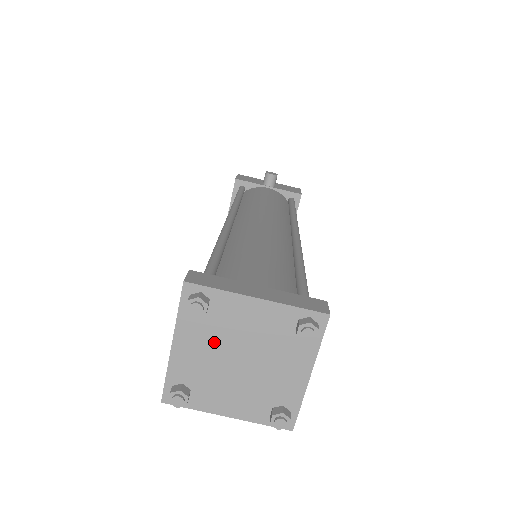
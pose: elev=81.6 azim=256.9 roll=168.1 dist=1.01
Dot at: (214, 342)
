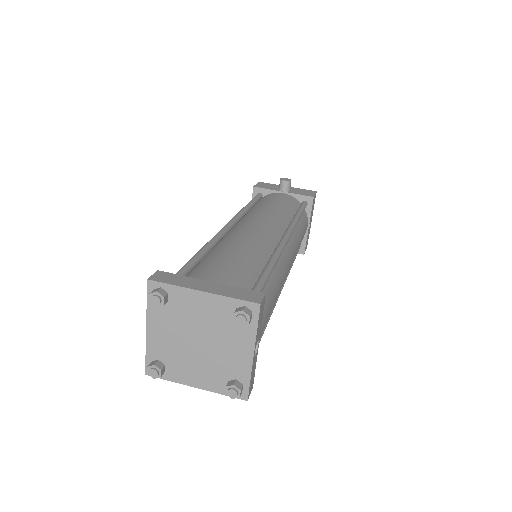
Dot at: (176, 327)
